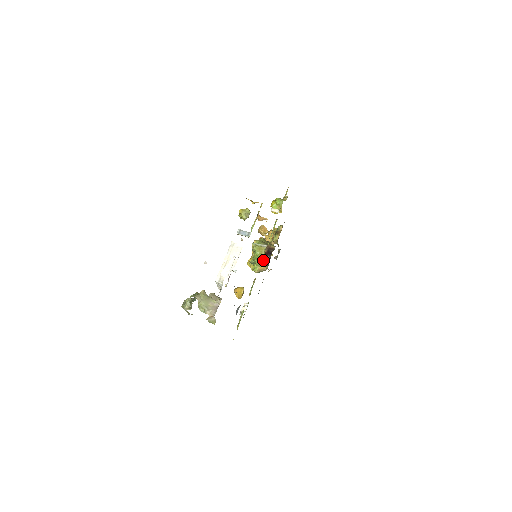
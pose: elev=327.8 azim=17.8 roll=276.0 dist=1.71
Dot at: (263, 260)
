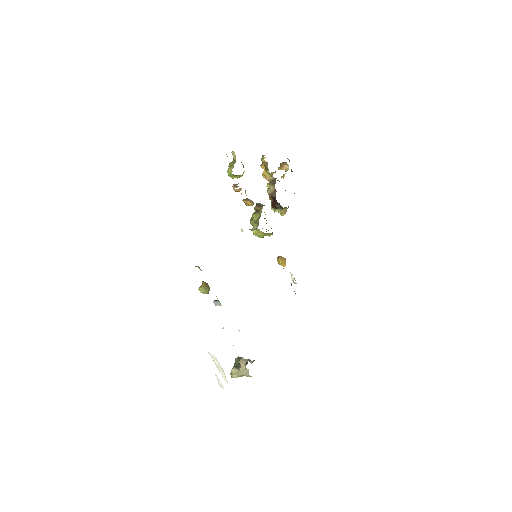
Dot at: (270, 233)
